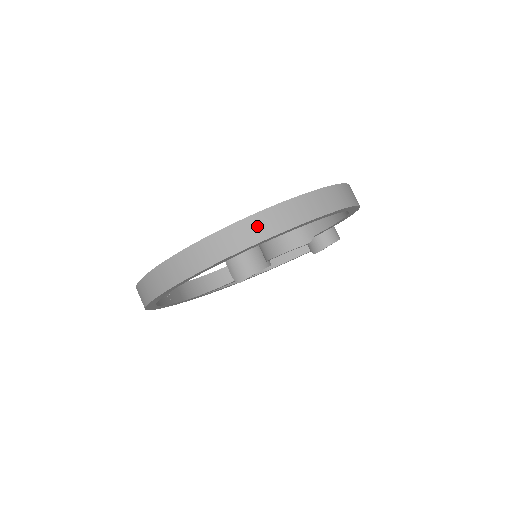
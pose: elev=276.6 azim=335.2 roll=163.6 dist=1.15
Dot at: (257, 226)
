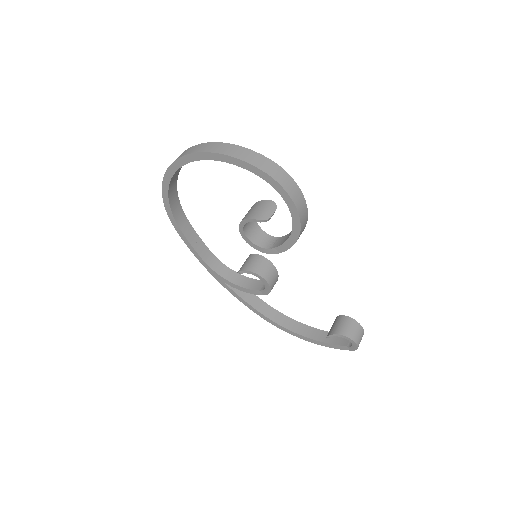
Dot at: (211, 146)
